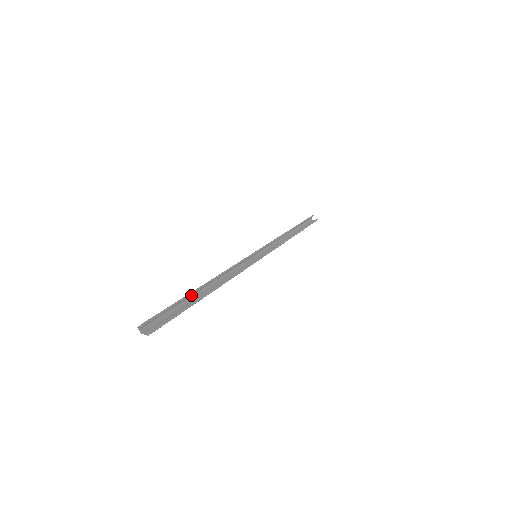
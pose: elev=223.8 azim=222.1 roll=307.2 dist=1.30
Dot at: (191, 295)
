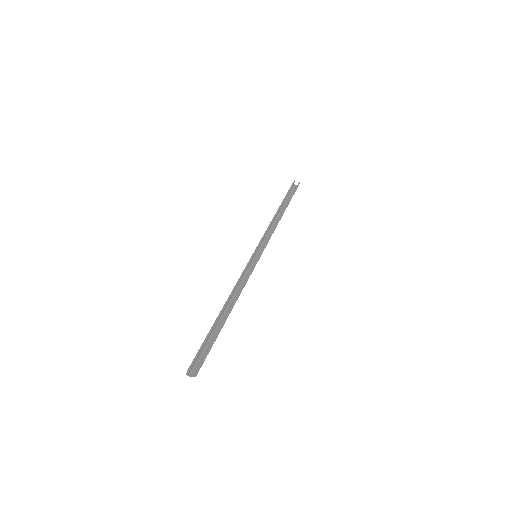
Dot at: (216, 324)
